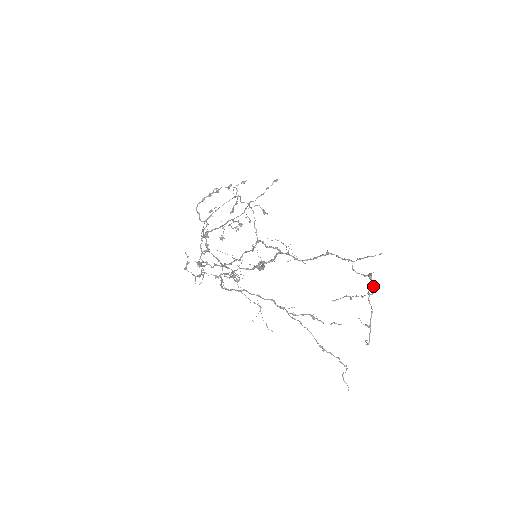
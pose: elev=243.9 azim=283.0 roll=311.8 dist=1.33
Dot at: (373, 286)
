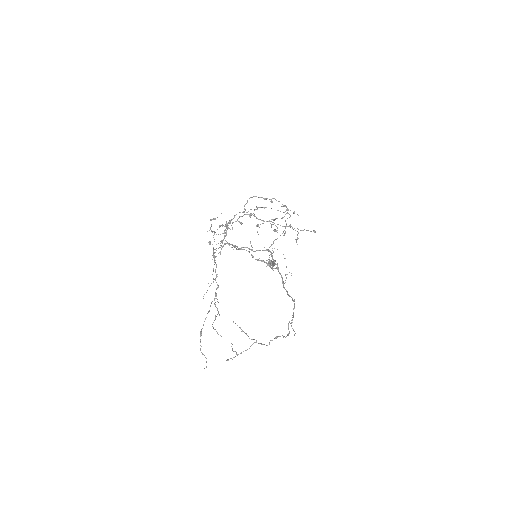
Dot at: occluded
